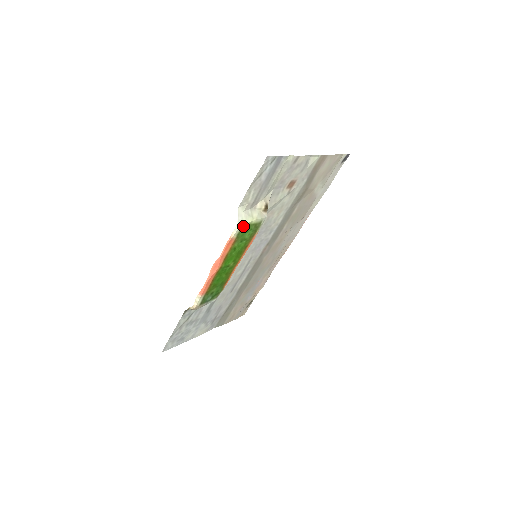
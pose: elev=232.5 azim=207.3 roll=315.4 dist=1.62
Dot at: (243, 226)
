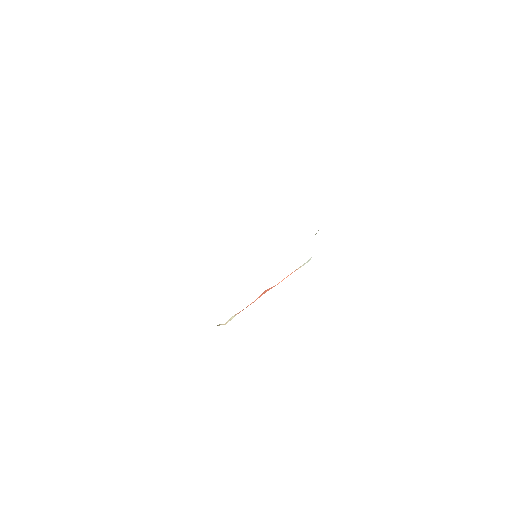
Dot at: occluded
